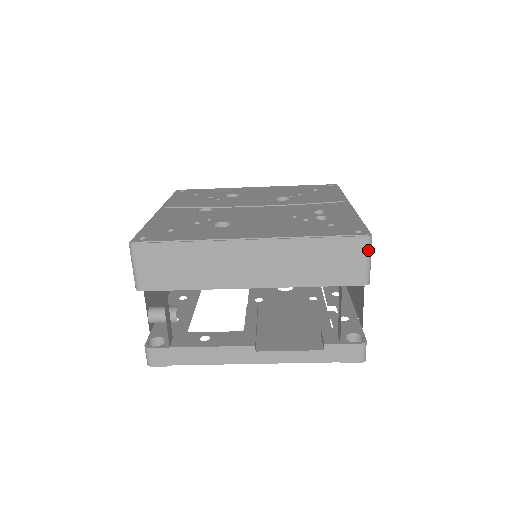
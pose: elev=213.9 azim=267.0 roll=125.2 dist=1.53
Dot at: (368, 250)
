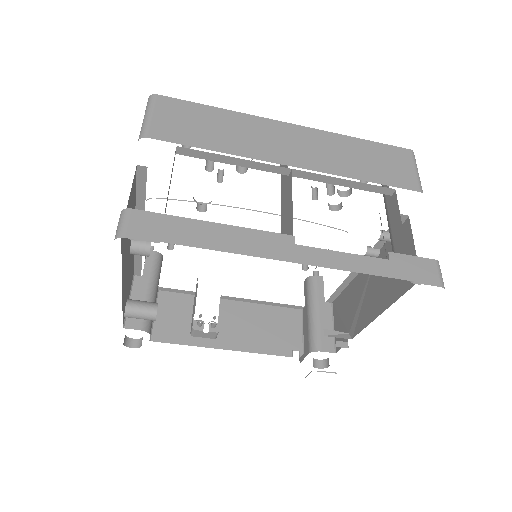
Dot at: (414, 161)
